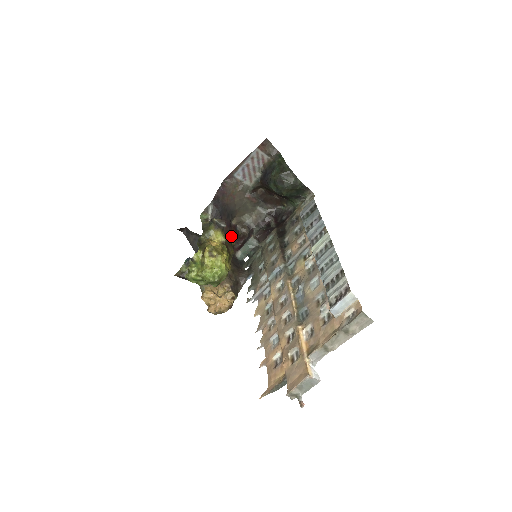
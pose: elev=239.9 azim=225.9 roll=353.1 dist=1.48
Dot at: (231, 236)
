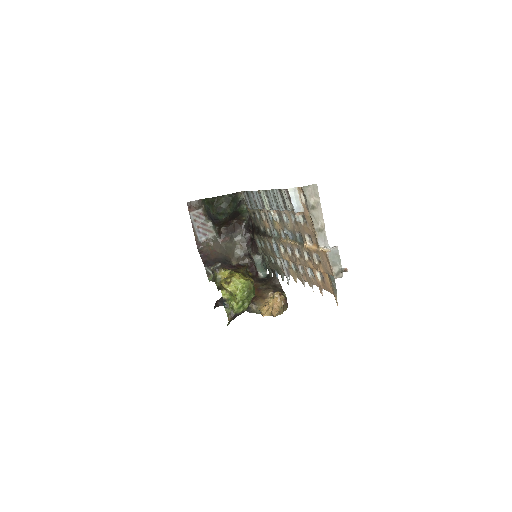
Dot at: occluded
